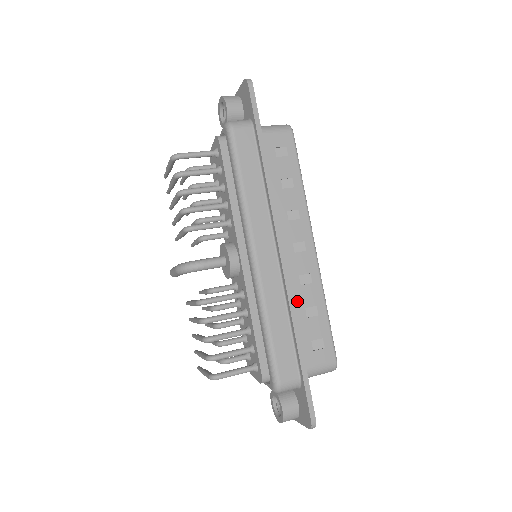
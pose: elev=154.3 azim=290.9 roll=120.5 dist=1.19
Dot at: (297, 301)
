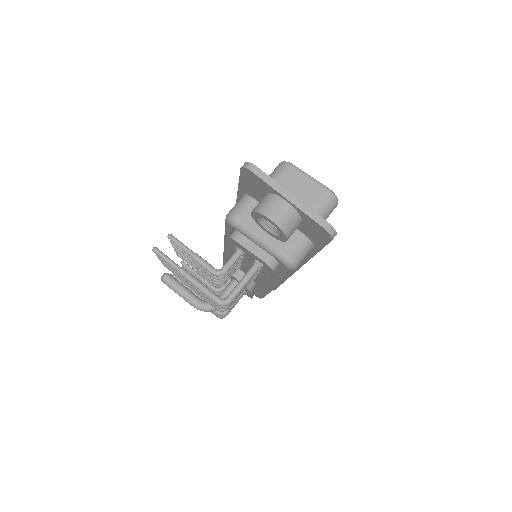
Dot at: occluded
